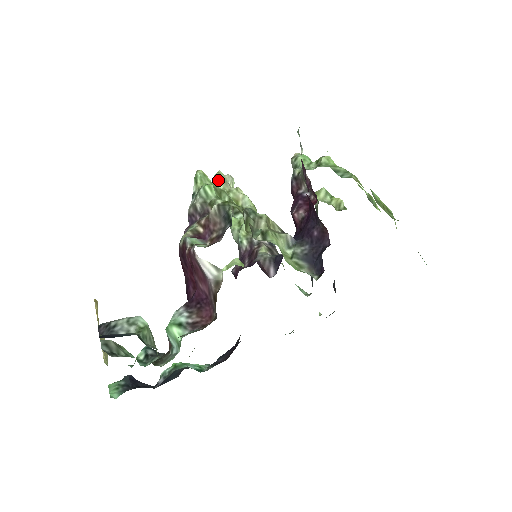
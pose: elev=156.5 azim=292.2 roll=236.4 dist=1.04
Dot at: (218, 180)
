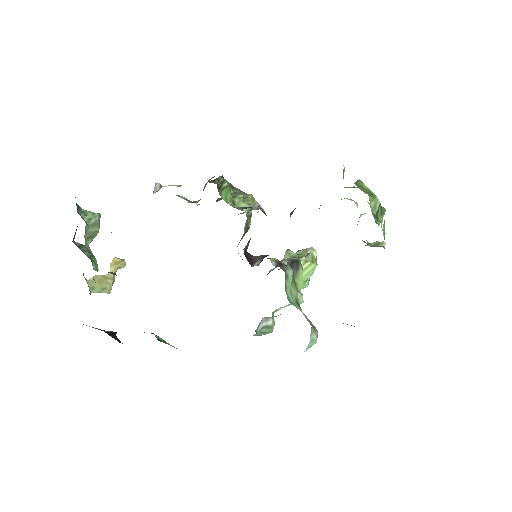
Dot at: (300, 250)
